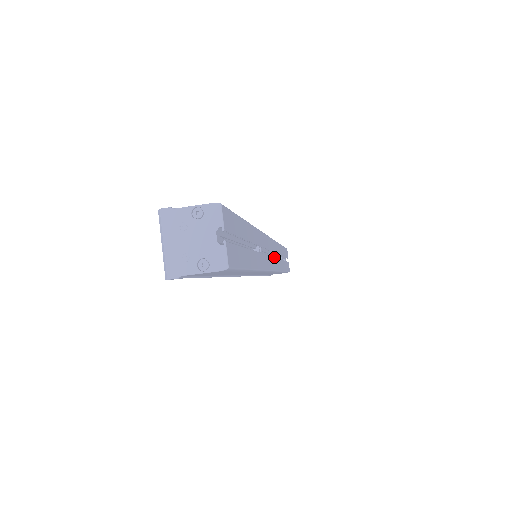
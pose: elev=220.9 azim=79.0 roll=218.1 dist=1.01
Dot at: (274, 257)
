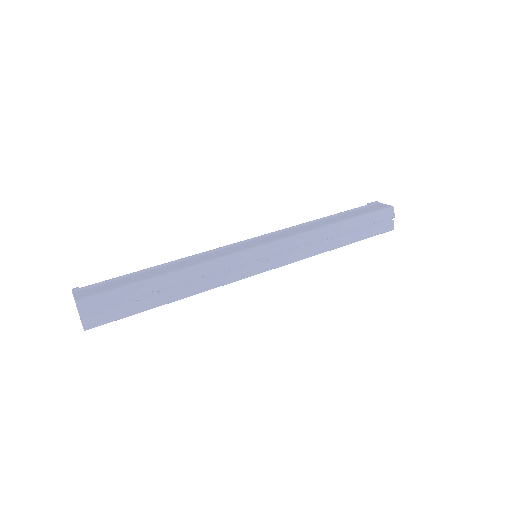
Dot at: (275, 257)
